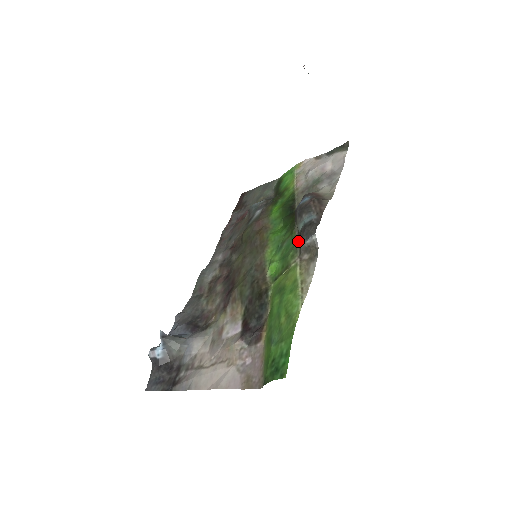
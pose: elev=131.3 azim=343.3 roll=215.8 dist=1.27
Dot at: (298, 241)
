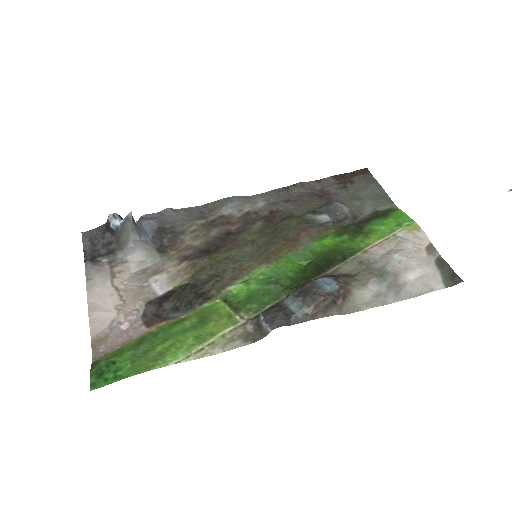
Dot at: (270, 306)
